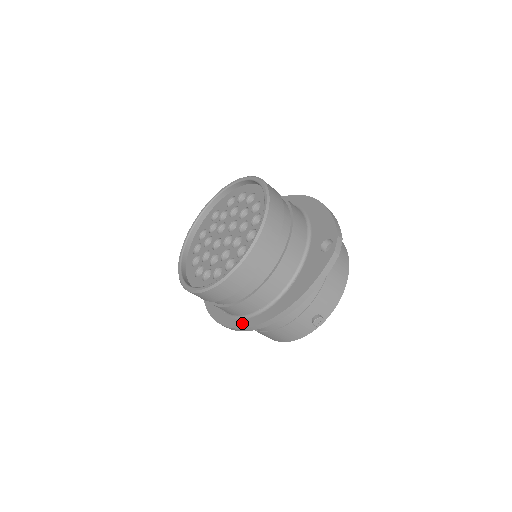
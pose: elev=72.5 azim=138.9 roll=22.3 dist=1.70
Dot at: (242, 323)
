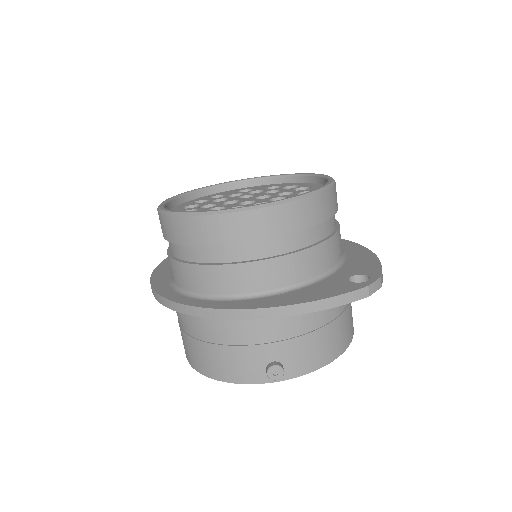
Dot at: (187, 300)
